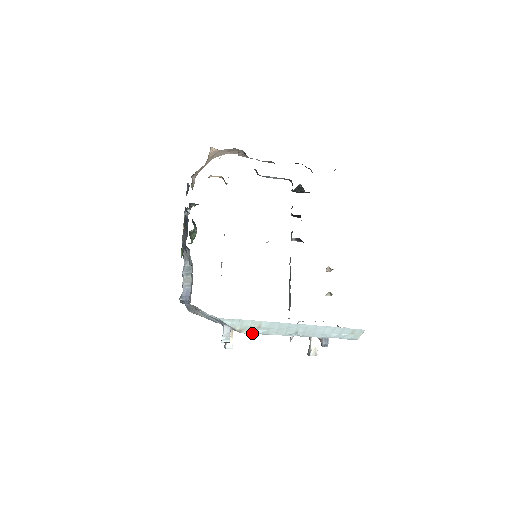
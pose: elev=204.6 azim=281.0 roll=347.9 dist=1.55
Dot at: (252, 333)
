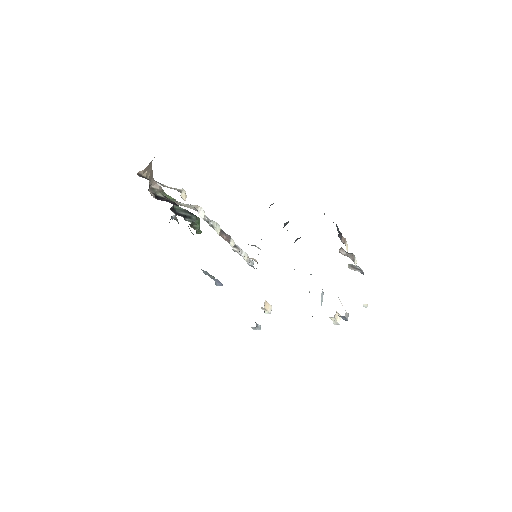
Dot at: occluded
